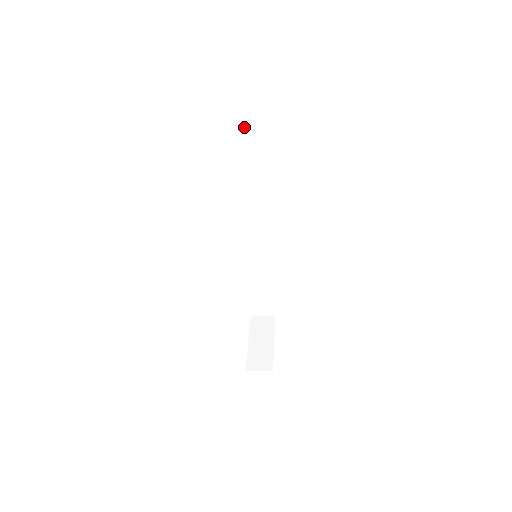
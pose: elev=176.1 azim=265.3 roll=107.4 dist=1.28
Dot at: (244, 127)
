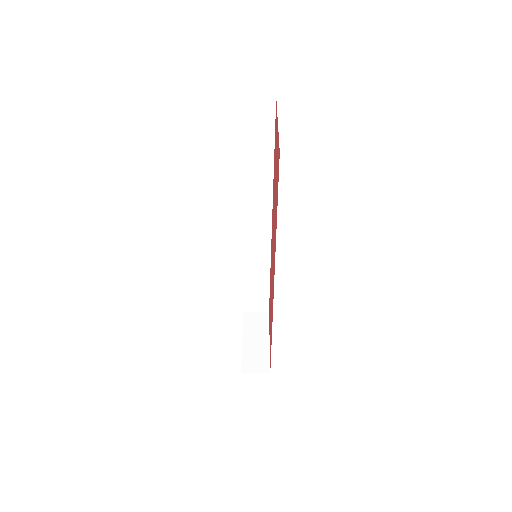
Dot at: (246, 115)
